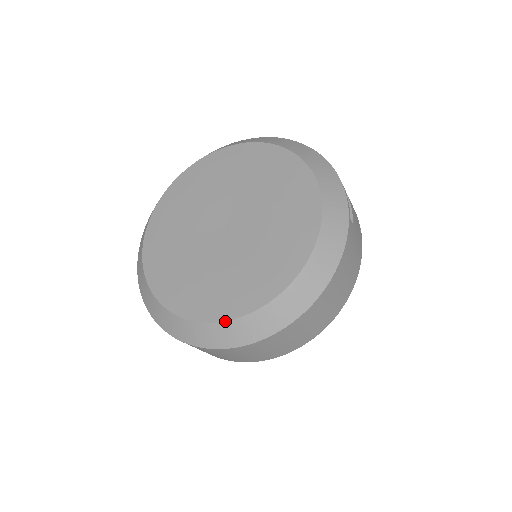
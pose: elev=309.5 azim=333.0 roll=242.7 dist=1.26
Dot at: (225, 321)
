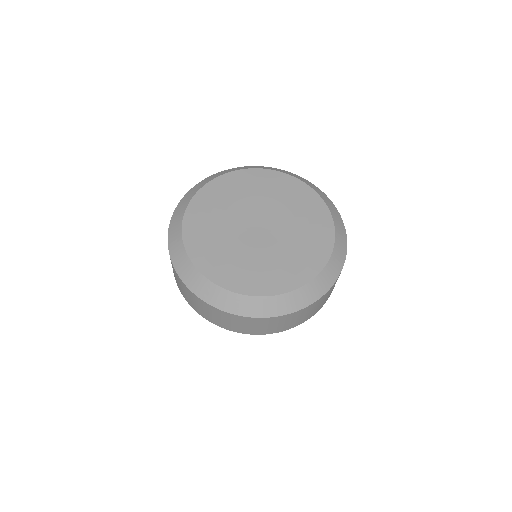
Dot at: (326, 264)
